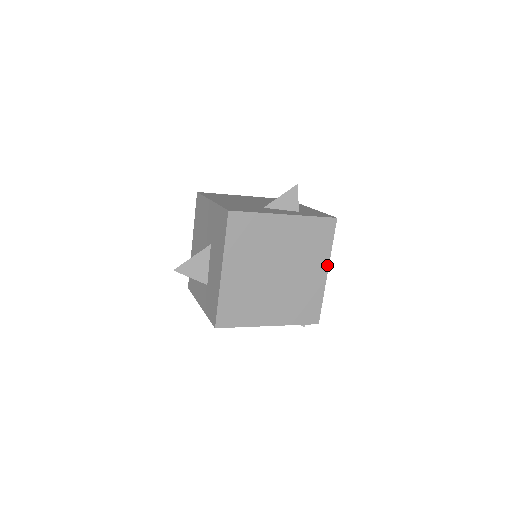
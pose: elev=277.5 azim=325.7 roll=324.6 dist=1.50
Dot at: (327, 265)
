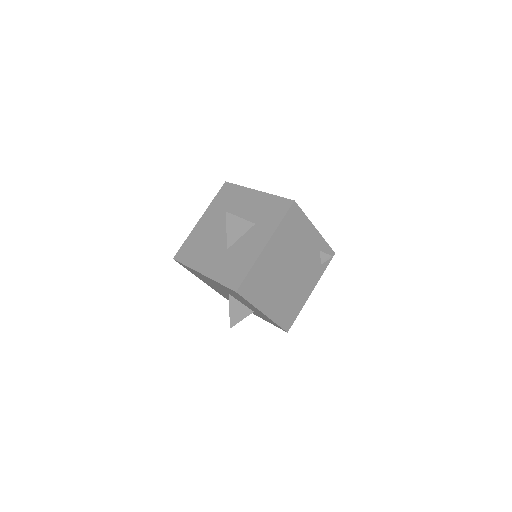
Dot at: occluded
